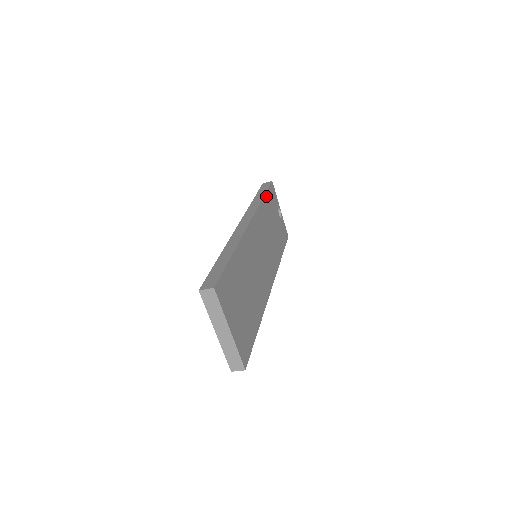
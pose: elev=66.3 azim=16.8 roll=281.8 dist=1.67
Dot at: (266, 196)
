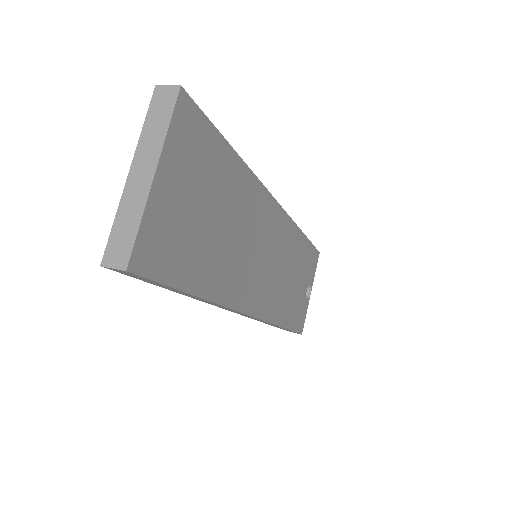
Dot at: (306, 241)
